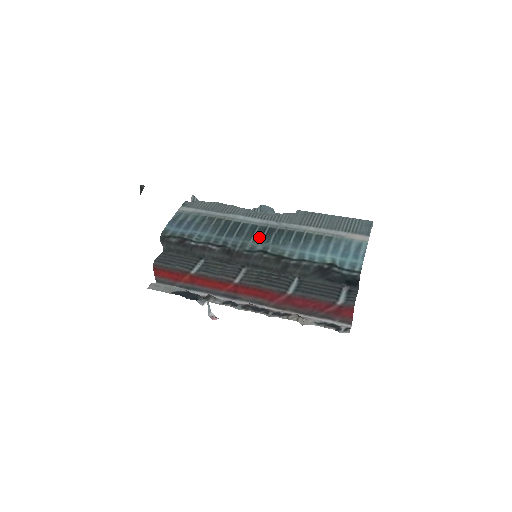
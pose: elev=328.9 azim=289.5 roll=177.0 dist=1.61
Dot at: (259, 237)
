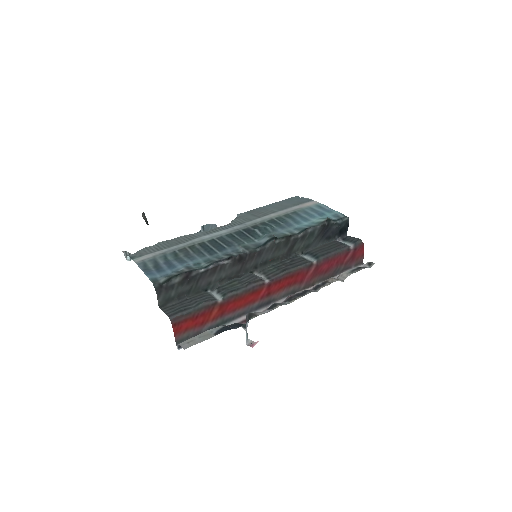
Dot at: (247, 238)
